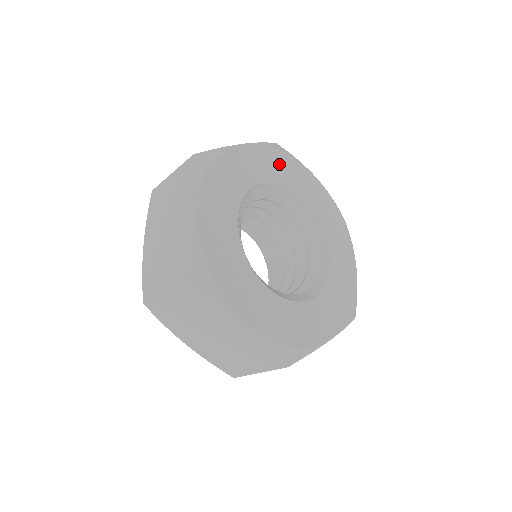
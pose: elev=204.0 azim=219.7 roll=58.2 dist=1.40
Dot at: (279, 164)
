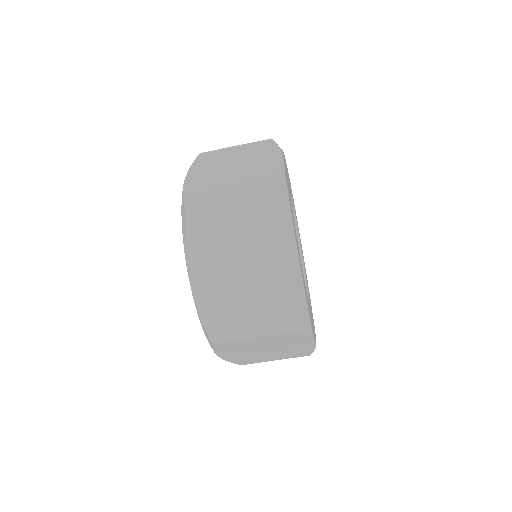
Dot at: occluded
